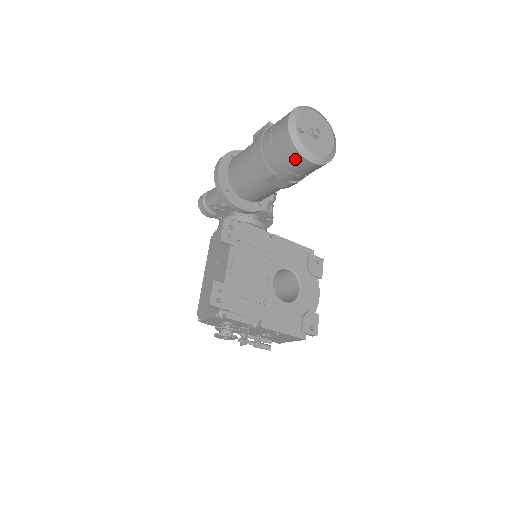
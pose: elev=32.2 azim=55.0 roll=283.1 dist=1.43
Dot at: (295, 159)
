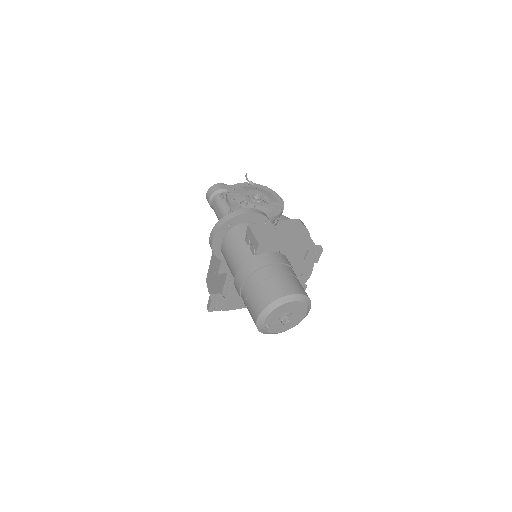
Dot at: occluded
